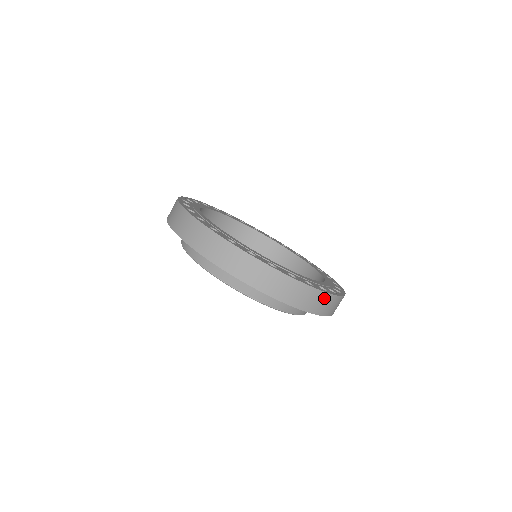
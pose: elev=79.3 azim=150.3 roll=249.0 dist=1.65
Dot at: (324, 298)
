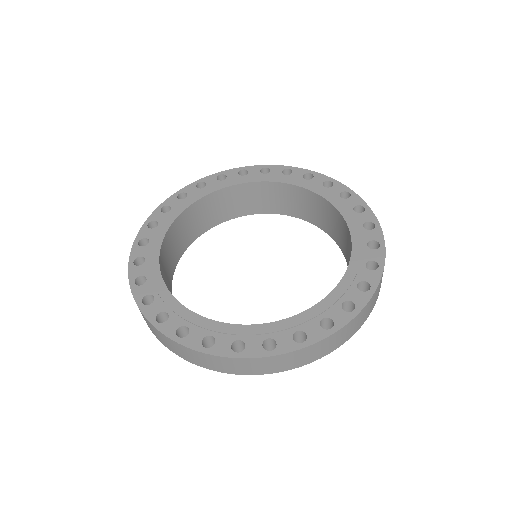
Dot at: occluded
